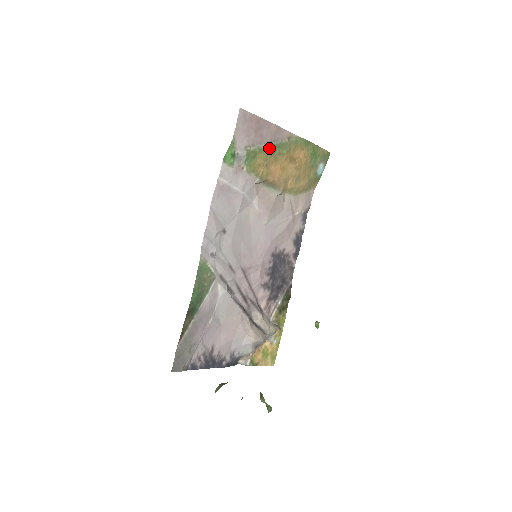
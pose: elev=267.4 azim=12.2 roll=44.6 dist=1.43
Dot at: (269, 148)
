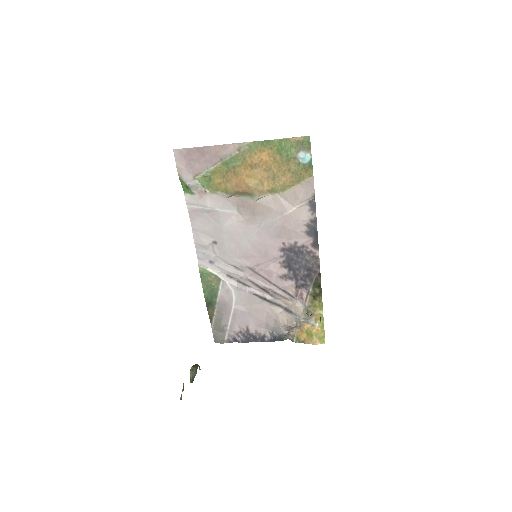
Dot at: (220, 167)
